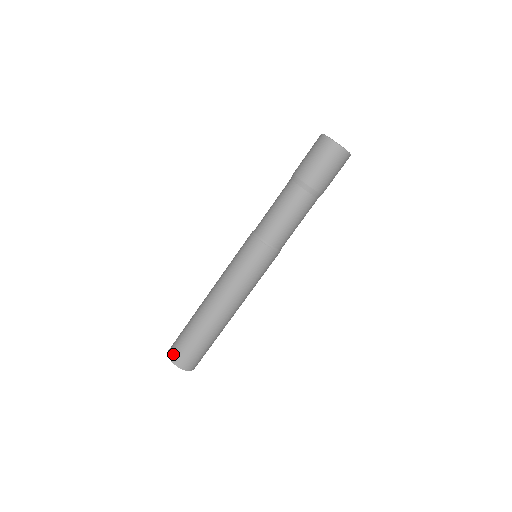
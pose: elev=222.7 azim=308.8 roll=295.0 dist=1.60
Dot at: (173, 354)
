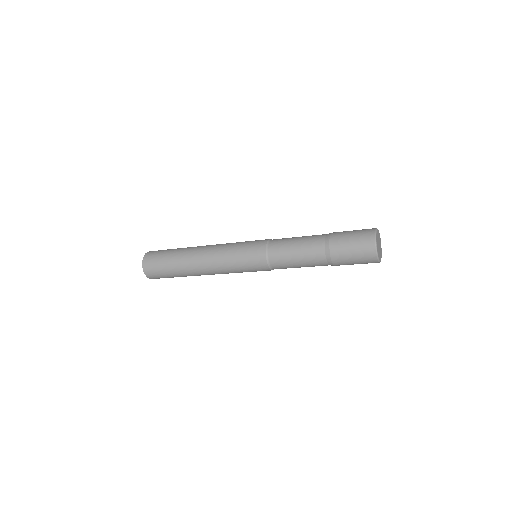
Dot at: (147, 258)
